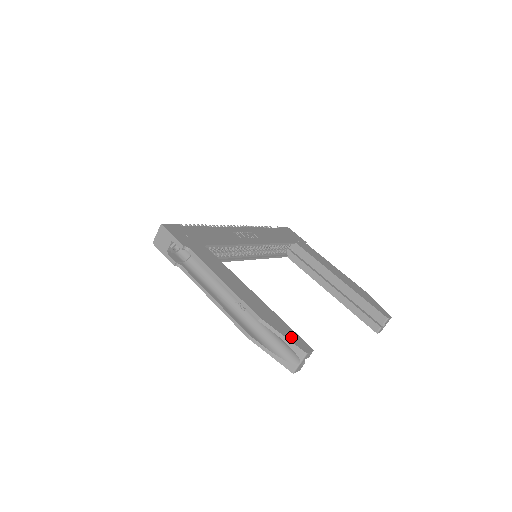
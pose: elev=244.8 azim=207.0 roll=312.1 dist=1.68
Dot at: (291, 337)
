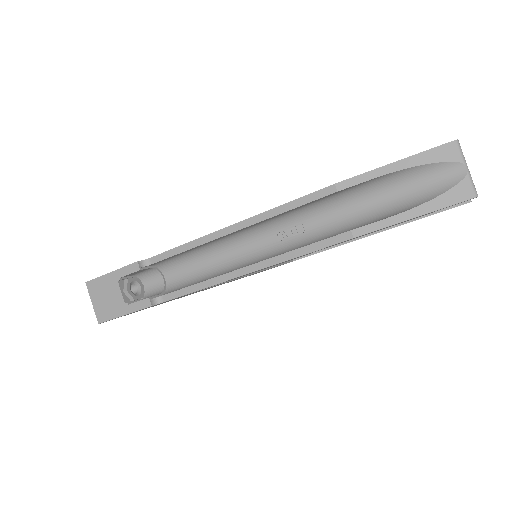
Dot at: (407, 159)
